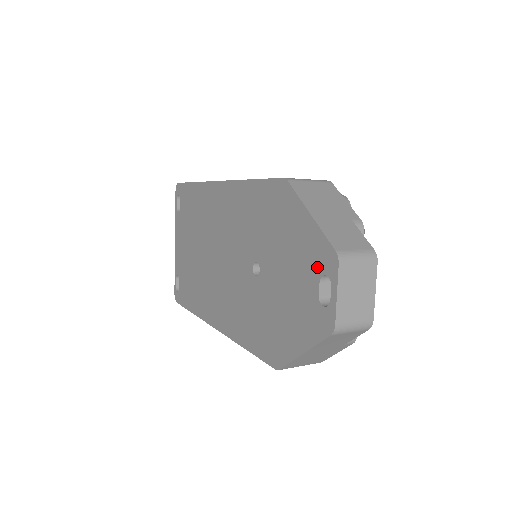
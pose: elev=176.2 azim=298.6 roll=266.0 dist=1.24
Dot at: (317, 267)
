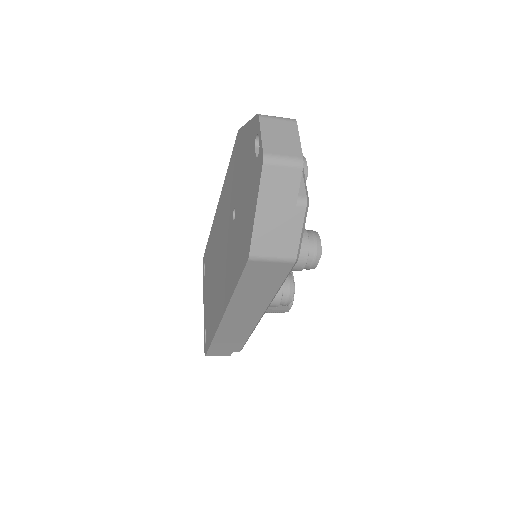
Dot at: (253, 141)
